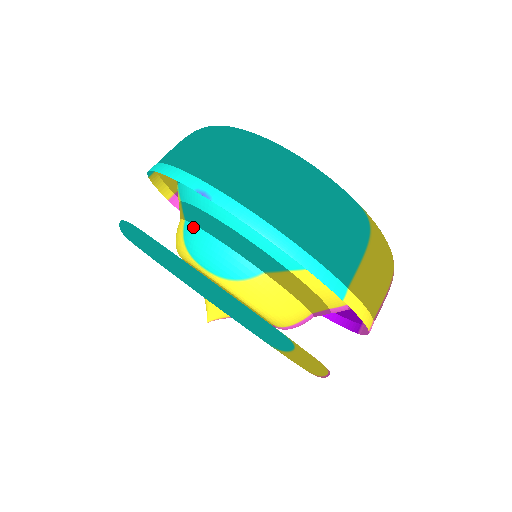
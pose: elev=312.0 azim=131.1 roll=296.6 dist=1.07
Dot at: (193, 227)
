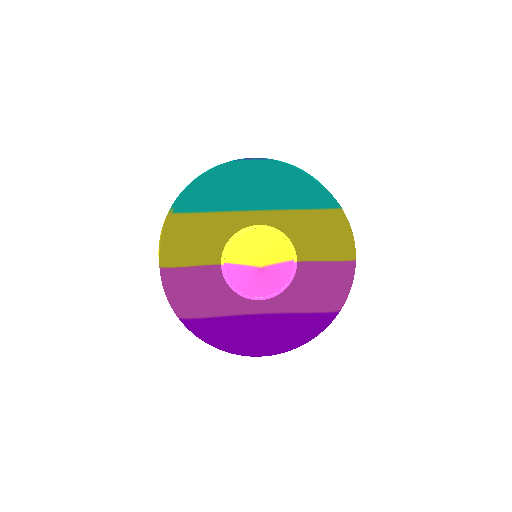
Dot at: occluded
